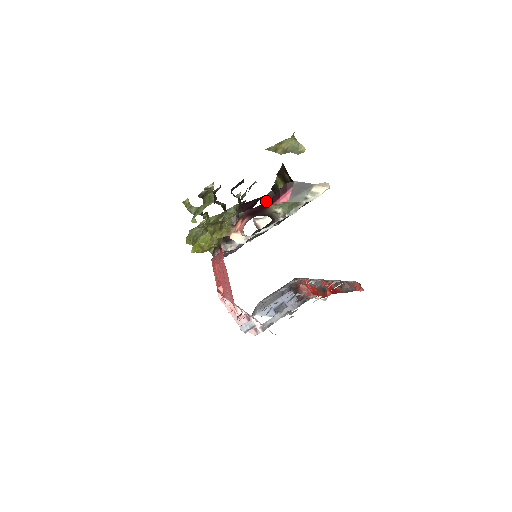
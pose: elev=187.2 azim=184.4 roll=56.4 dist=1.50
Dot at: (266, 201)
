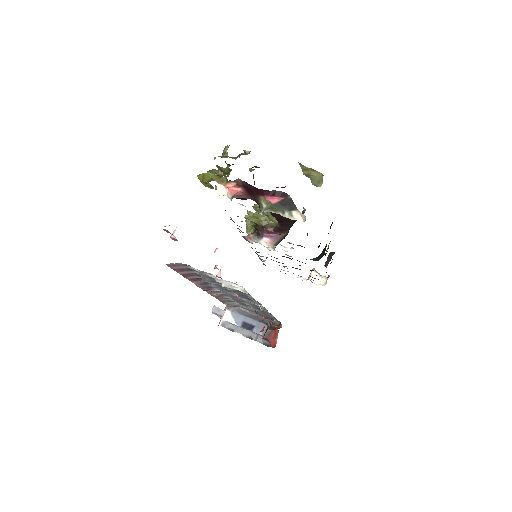
Dot at: occluded
